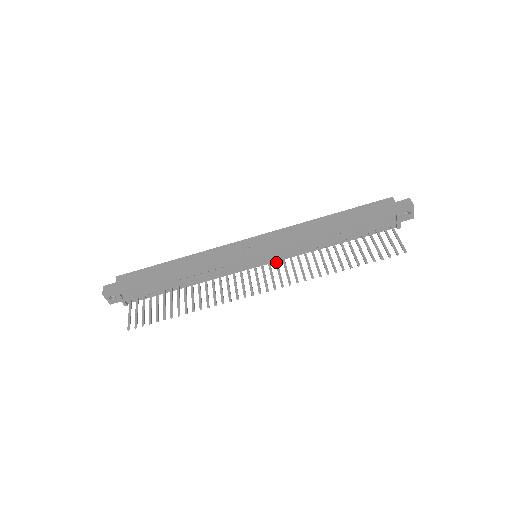
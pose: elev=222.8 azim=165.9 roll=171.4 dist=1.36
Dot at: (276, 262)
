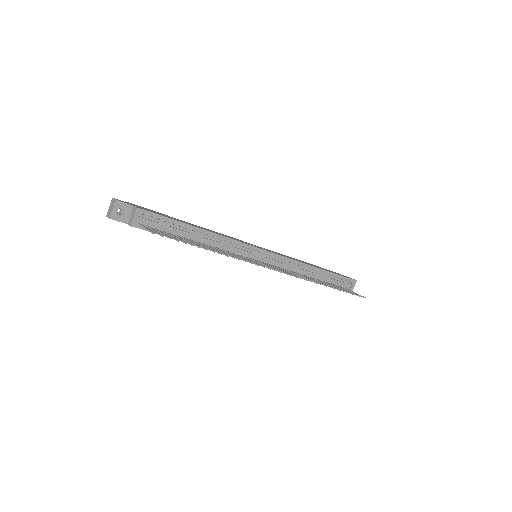
Dot at: (274, 266)
